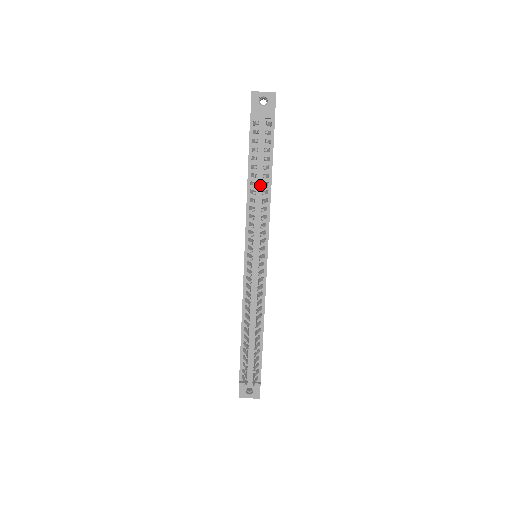
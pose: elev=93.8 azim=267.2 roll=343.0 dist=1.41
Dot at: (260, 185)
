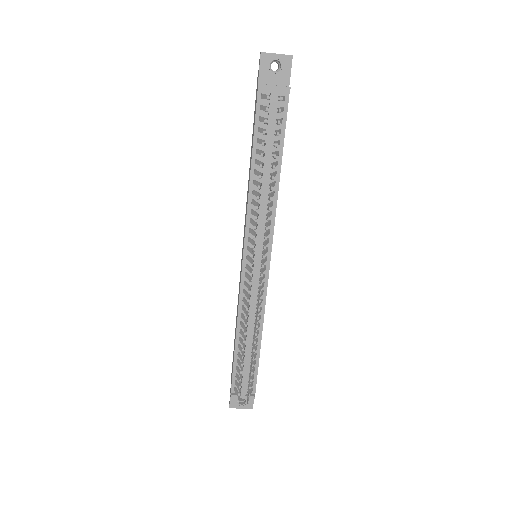
Dot at: (266, 175)
